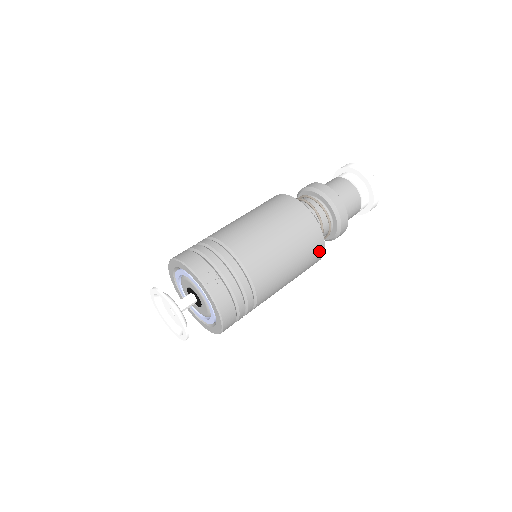
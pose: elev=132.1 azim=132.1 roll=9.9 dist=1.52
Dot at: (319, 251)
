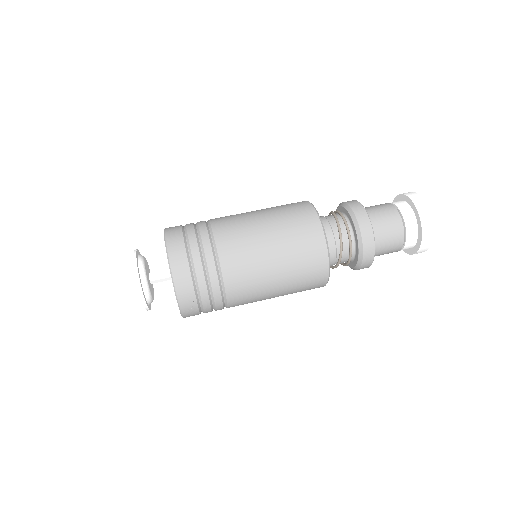
Dot at: occluded
